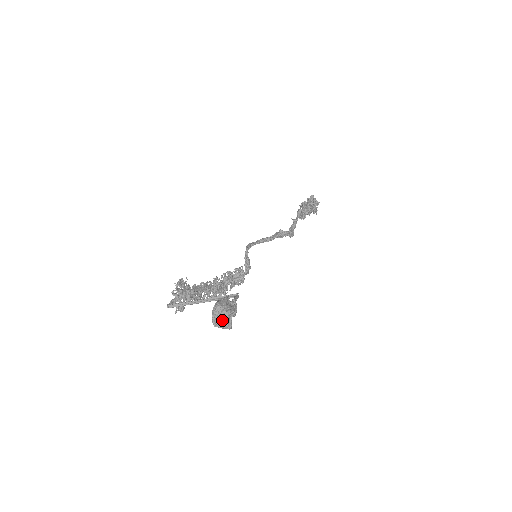
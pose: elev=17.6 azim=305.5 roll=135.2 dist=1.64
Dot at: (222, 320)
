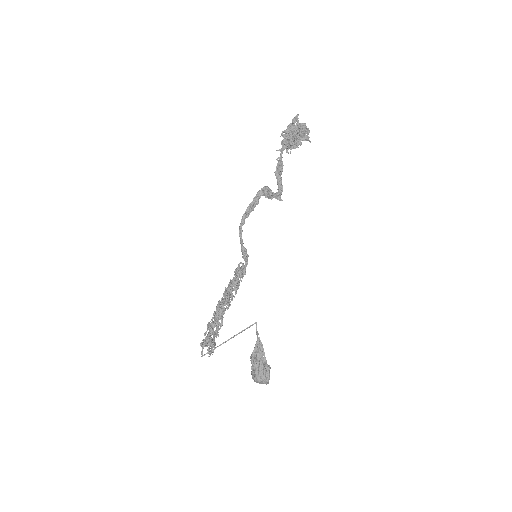
Dot at: occluded
